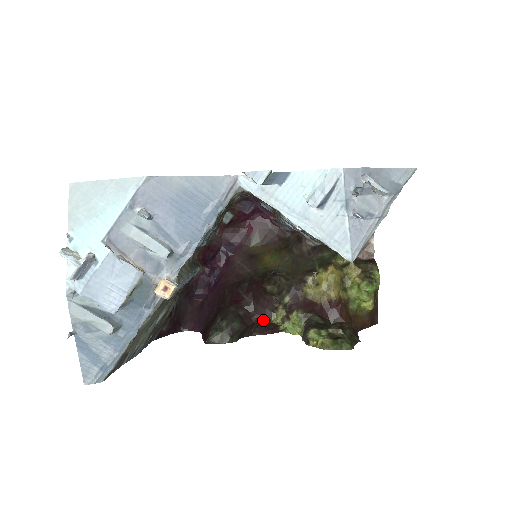
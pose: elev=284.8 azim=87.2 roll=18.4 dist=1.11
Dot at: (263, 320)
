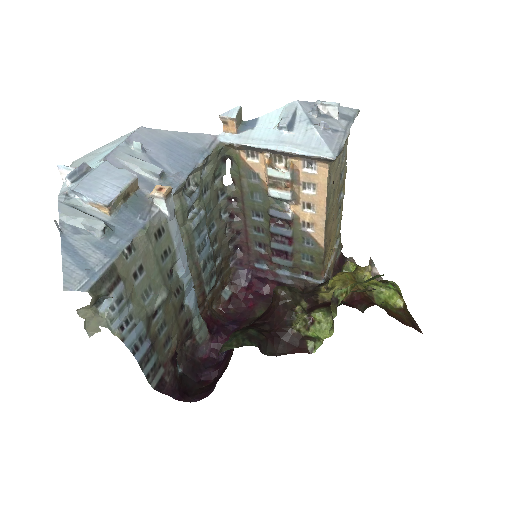
Dot at: (284, 332)
